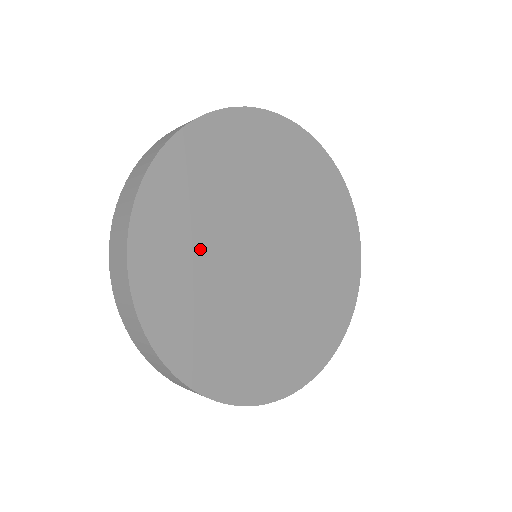
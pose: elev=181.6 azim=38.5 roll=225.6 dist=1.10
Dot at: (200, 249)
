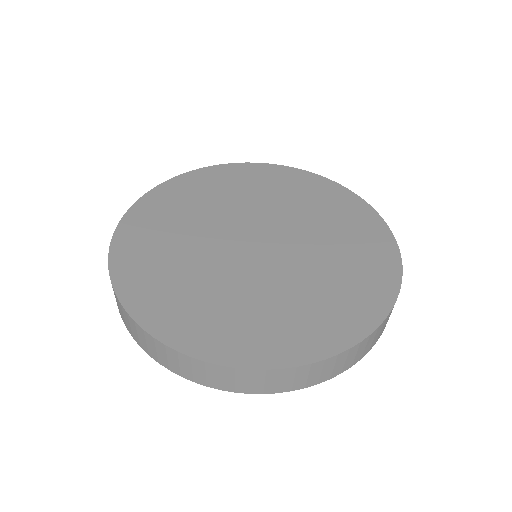
Dot at: (192, 217)
